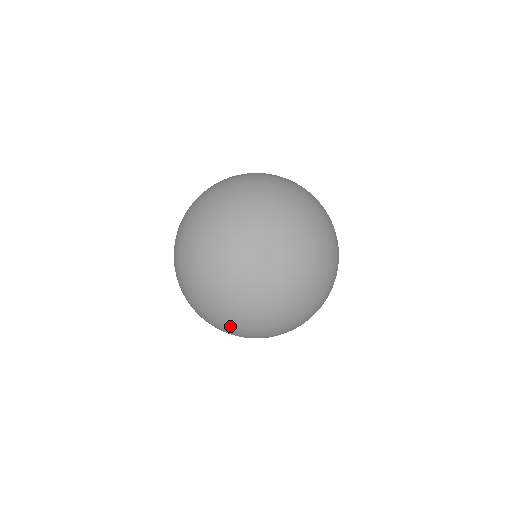
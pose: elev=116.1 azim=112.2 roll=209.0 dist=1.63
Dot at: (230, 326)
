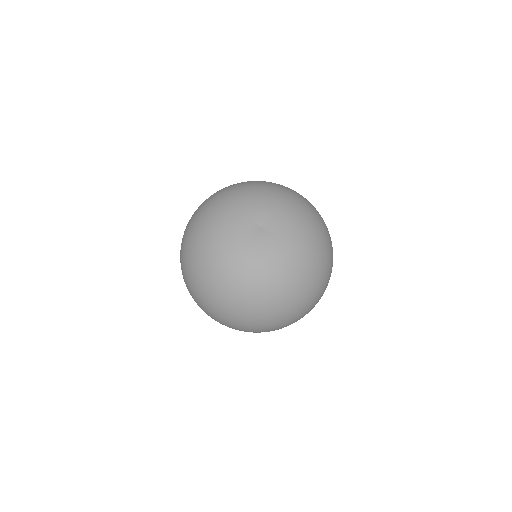
Dot at: (212, 294)
